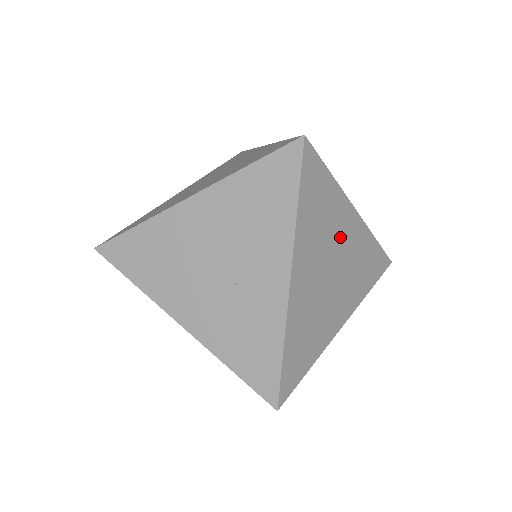
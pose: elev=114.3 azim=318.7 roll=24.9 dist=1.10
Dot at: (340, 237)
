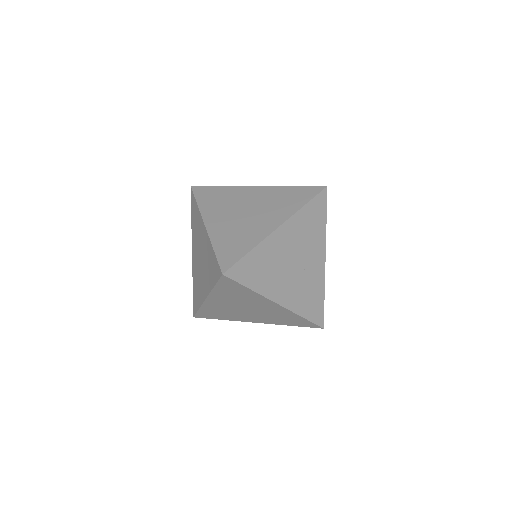
Dot at: occluded
